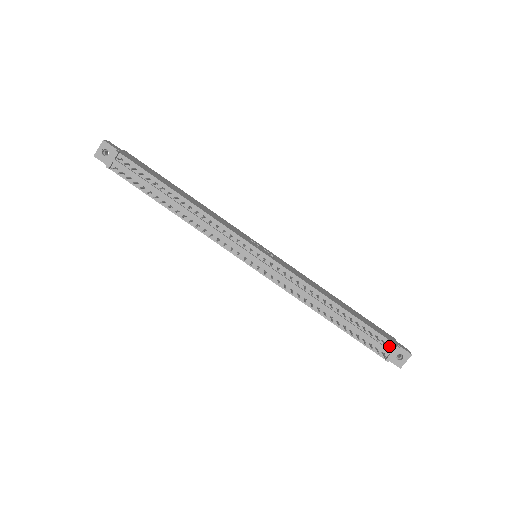
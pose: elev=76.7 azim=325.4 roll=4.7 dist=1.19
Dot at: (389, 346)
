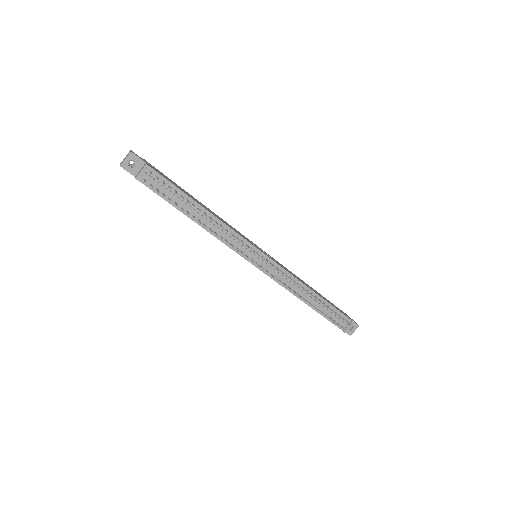
Dot at: (348, 322)
